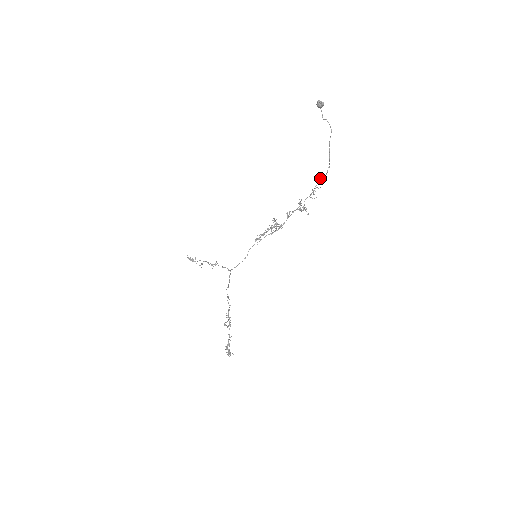
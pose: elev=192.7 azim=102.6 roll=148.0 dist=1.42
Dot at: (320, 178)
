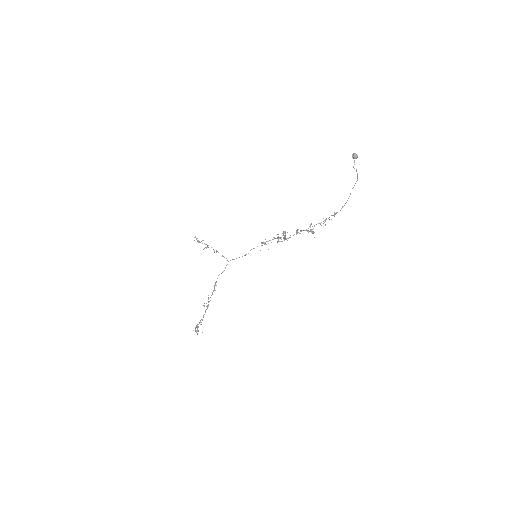
Dot at: occluded
